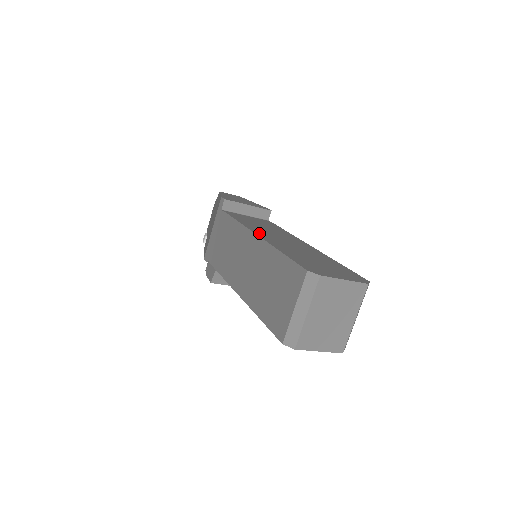
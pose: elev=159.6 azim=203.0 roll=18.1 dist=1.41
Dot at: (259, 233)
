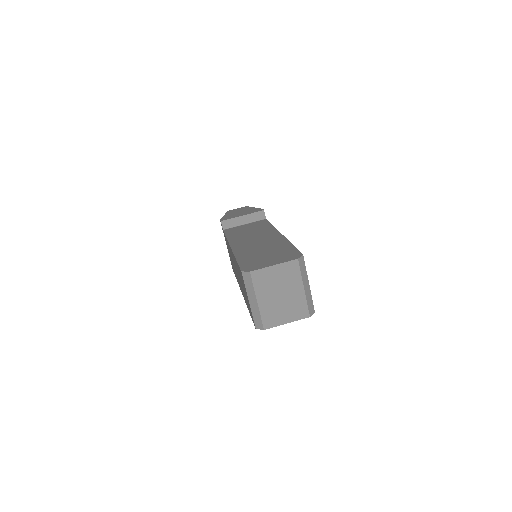
Dot at: (235, 244)
